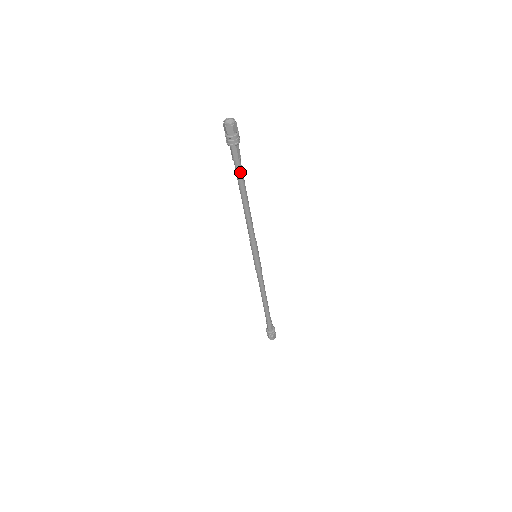
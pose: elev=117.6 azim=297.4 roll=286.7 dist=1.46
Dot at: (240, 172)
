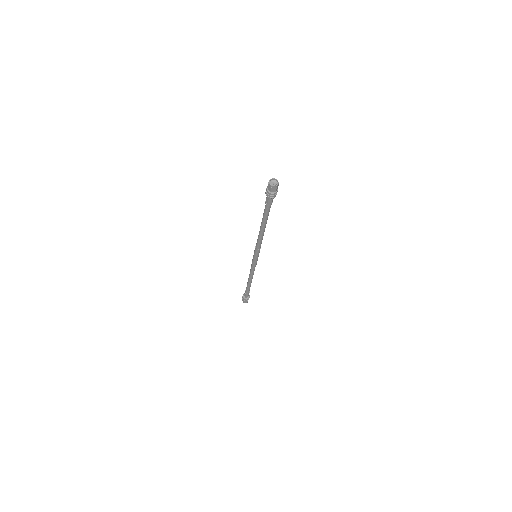
Dot at: (266, 211)
